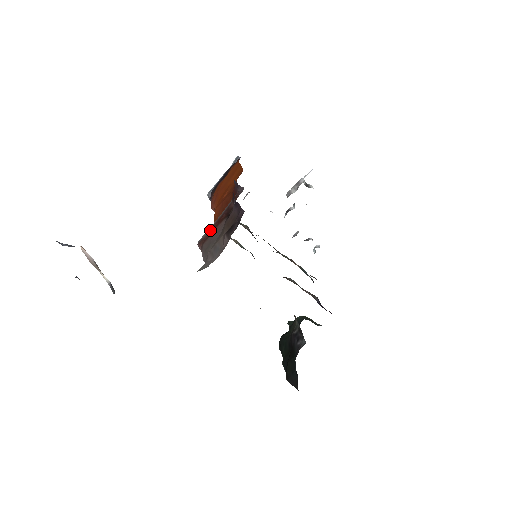
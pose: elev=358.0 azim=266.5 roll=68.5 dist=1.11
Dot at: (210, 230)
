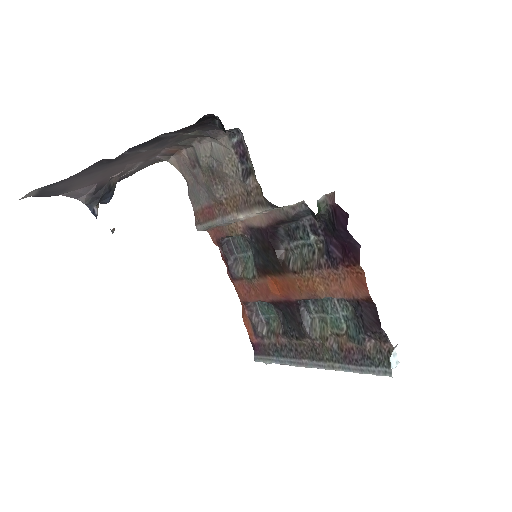
Dot at: occluded
